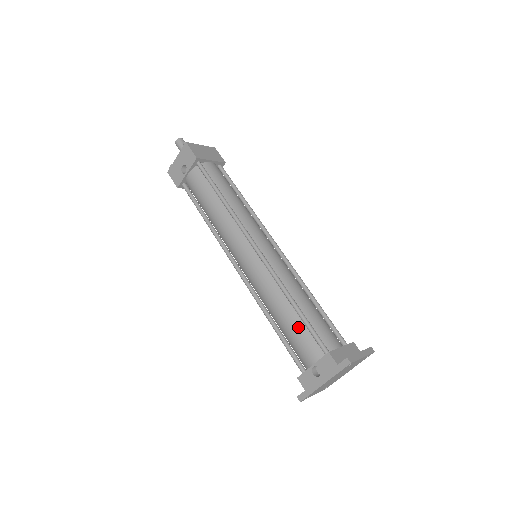
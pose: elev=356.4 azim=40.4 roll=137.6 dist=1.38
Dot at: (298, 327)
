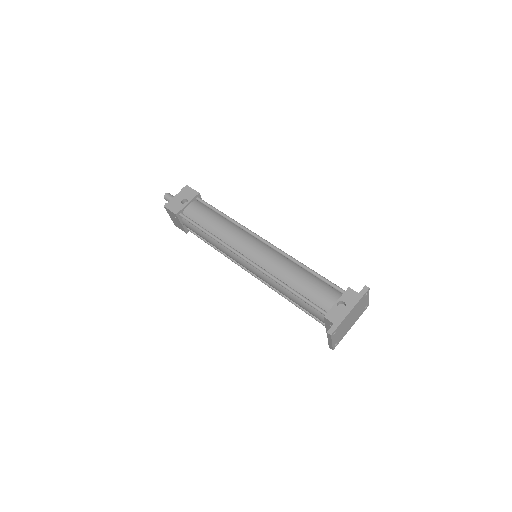
Dot at: (315, 282)
